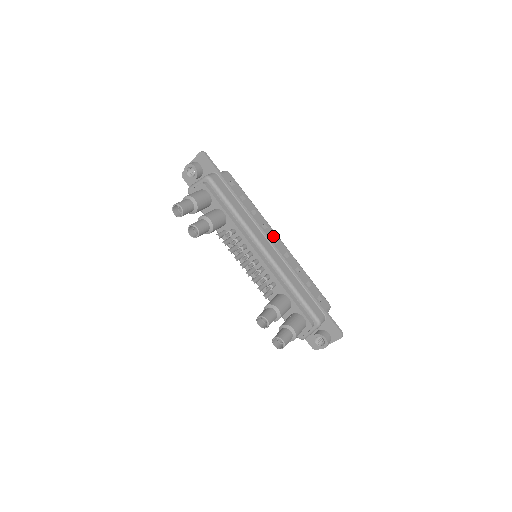
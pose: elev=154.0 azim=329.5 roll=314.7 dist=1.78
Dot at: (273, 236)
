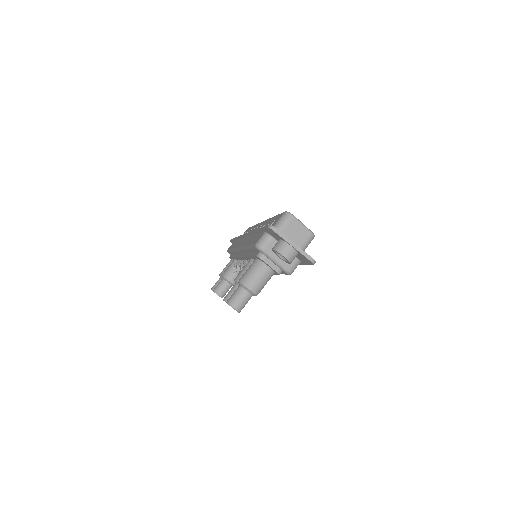
Dot at: occluded
